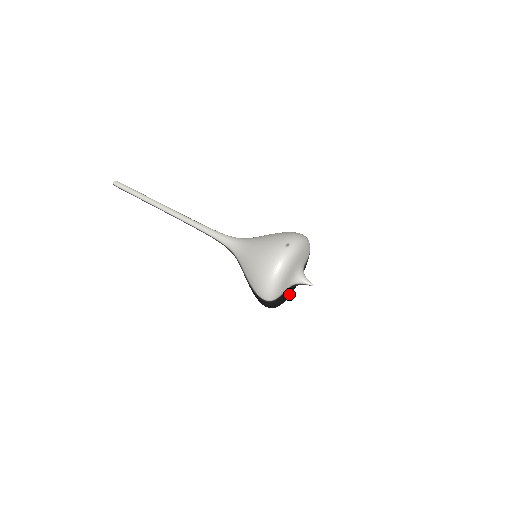
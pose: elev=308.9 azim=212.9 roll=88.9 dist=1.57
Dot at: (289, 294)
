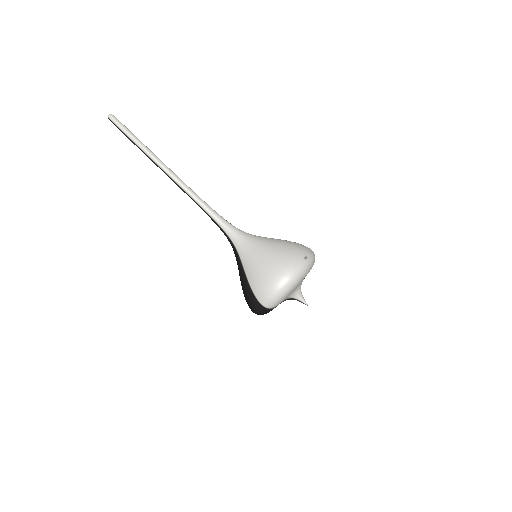
Dot at: occluded
